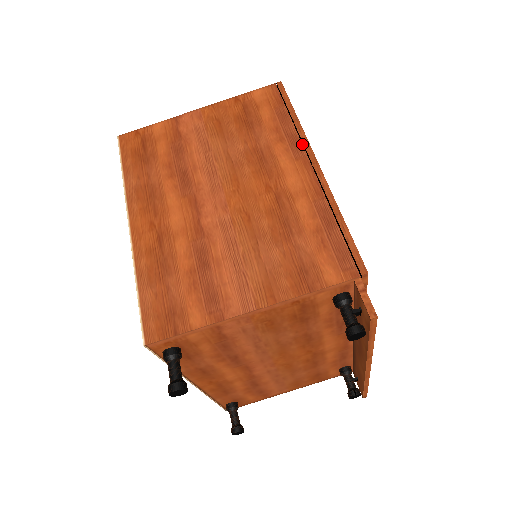
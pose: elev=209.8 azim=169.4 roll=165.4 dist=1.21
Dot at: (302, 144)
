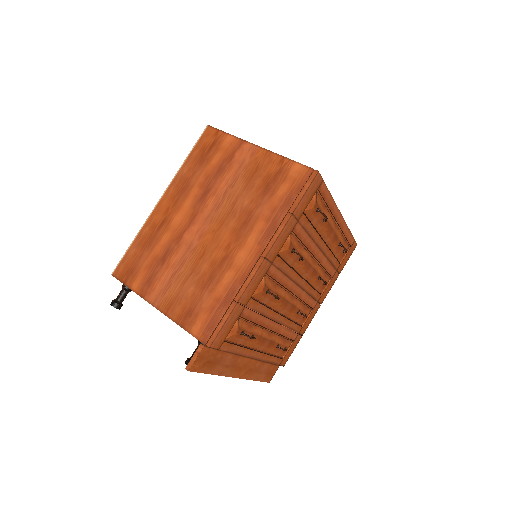
Dot at: (272, 236)
